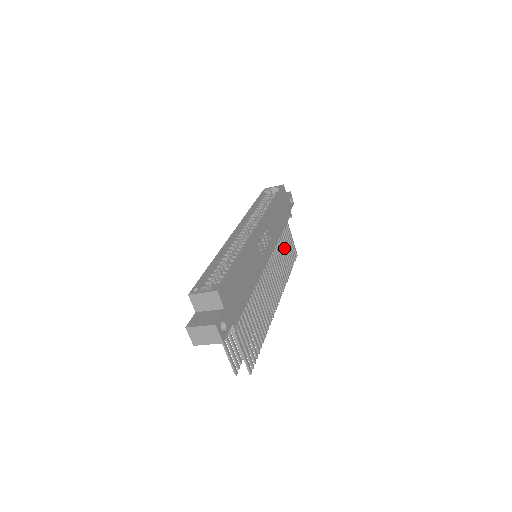
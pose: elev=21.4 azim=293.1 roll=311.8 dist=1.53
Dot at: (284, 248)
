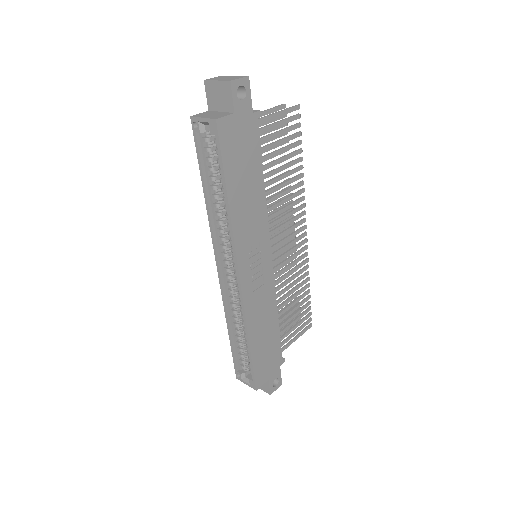
Dot at: (277, 163)
